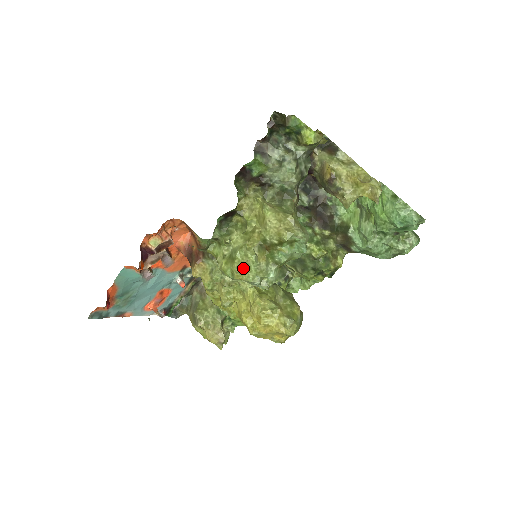
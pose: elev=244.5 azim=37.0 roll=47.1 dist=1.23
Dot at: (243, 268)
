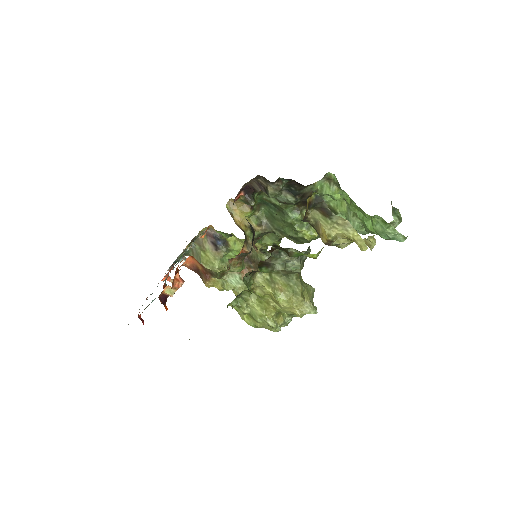
Dot at: (265, 327)
